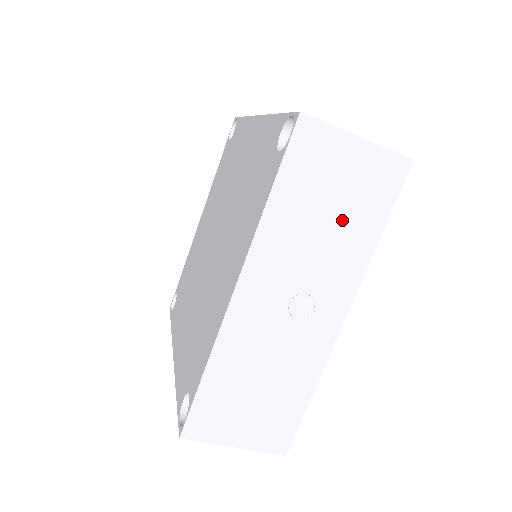
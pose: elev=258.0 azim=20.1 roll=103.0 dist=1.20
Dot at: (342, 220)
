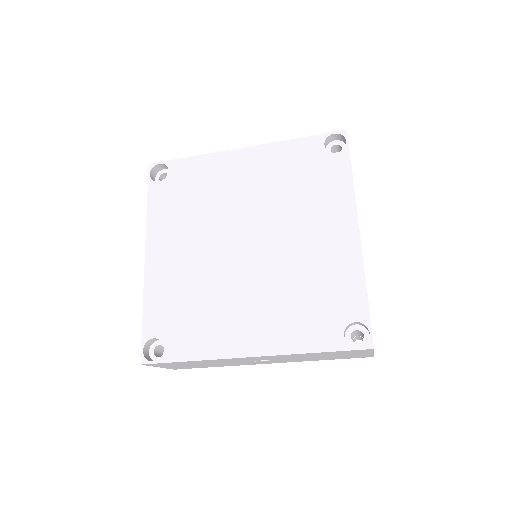
Dot at: (323, 357)
